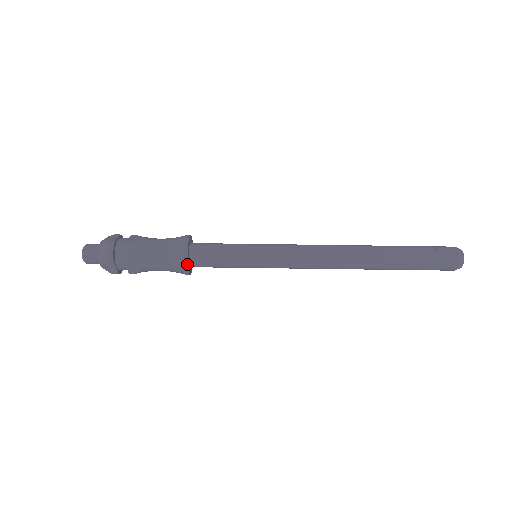
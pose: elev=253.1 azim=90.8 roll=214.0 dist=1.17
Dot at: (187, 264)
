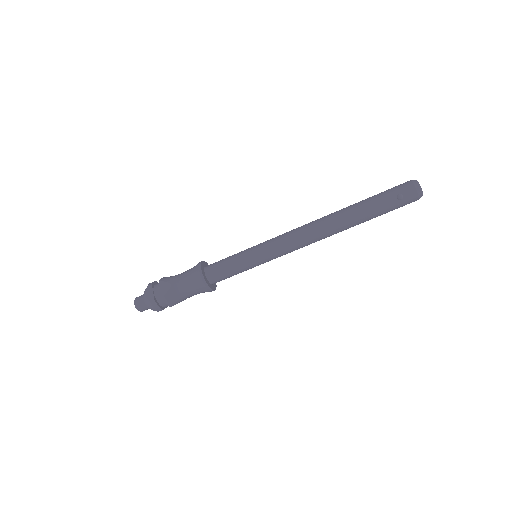
Dot at: (212, 290)
